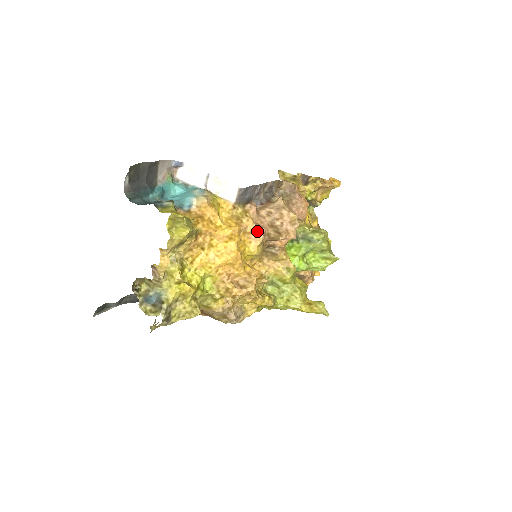
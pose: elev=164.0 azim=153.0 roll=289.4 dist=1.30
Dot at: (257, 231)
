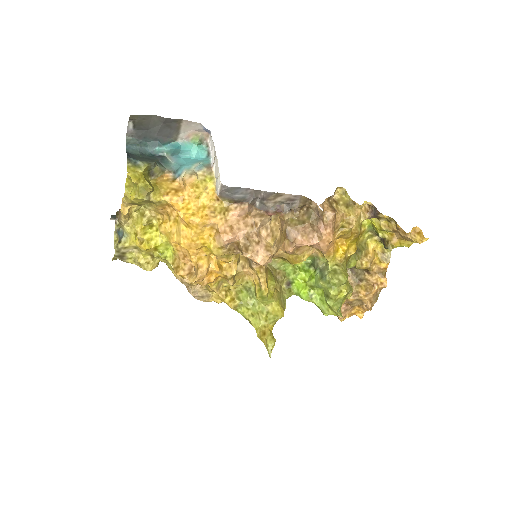
Dot at: (222, 234)
